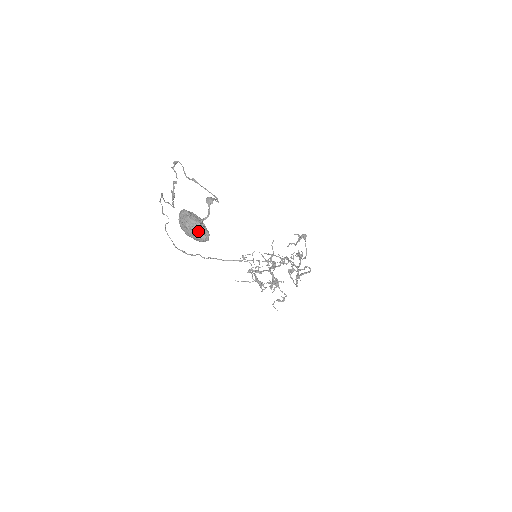
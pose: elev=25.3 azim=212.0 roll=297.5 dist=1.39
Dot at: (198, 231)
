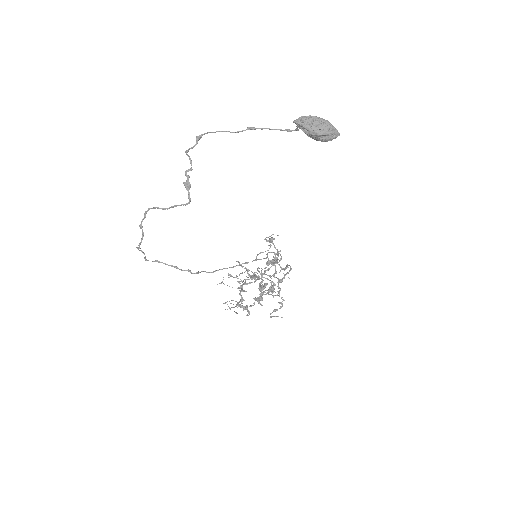
Dot at: (330, 126)
